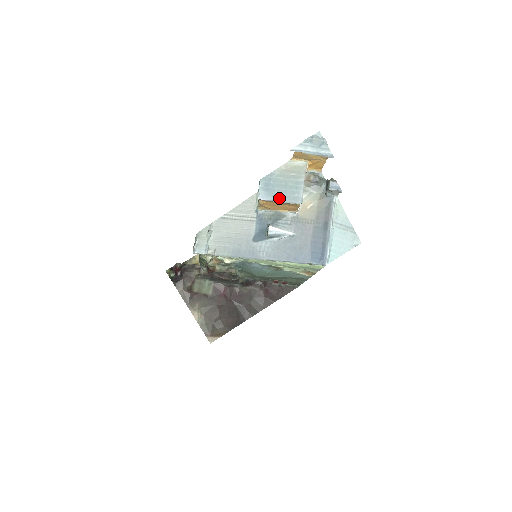
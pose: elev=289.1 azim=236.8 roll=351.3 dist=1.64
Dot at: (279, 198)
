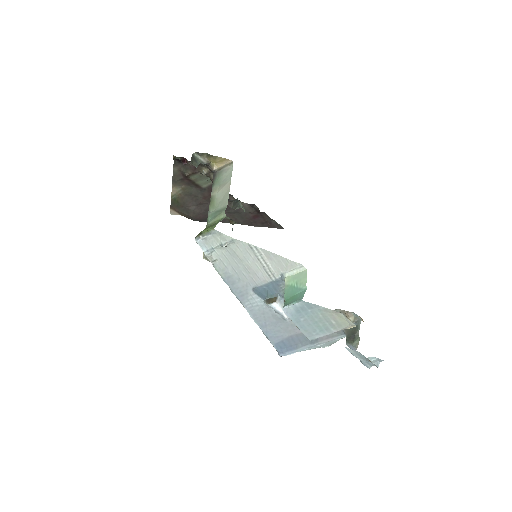
Dot at: (298, 324)
